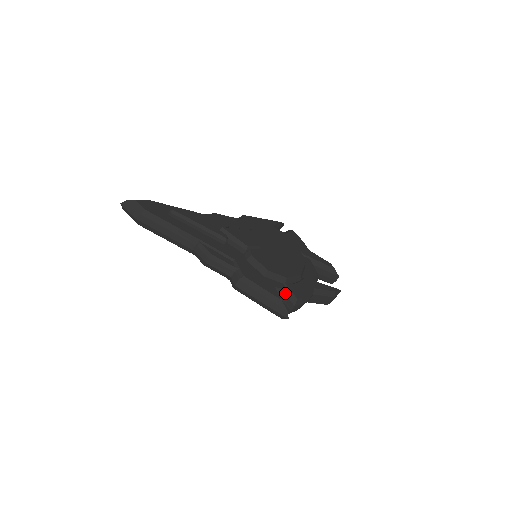
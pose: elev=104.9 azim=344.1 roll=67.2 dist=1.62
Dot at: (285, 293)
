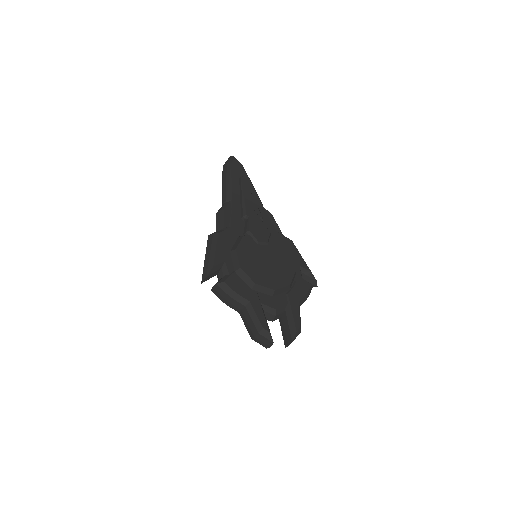
Dot at: (226, 274)
